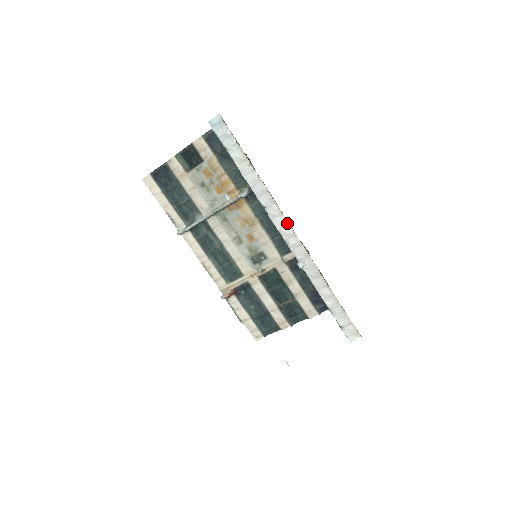
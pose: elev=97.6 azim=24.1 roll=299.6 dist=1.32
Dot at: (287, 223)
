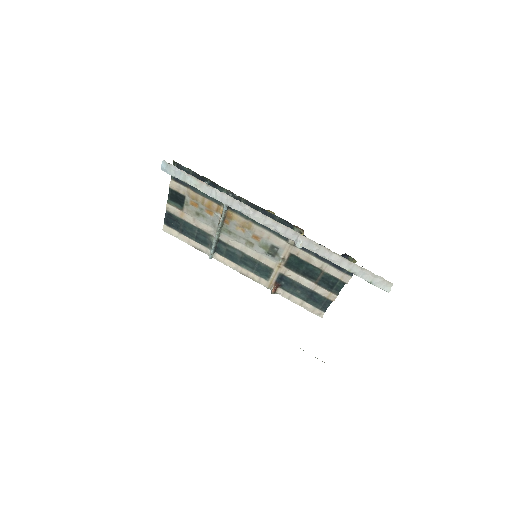
Dot at: (264, 216)
